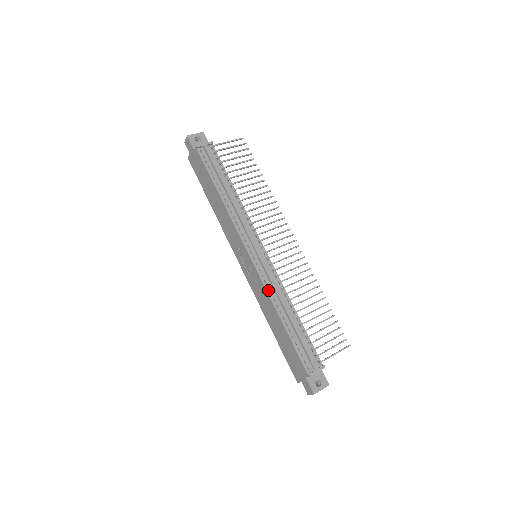
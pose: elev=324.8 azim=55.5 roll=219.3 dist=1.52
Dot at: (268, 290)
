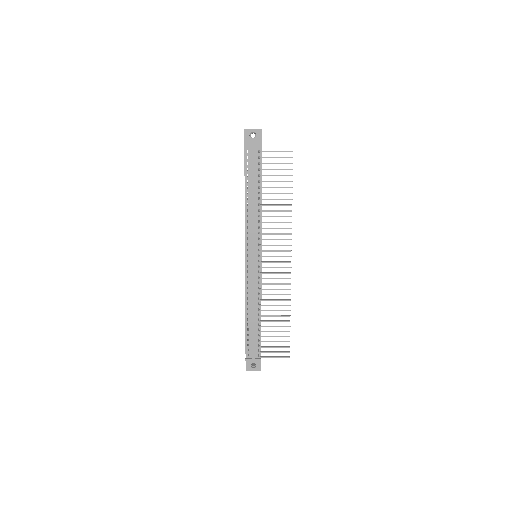
Dot at: (247, 289)
